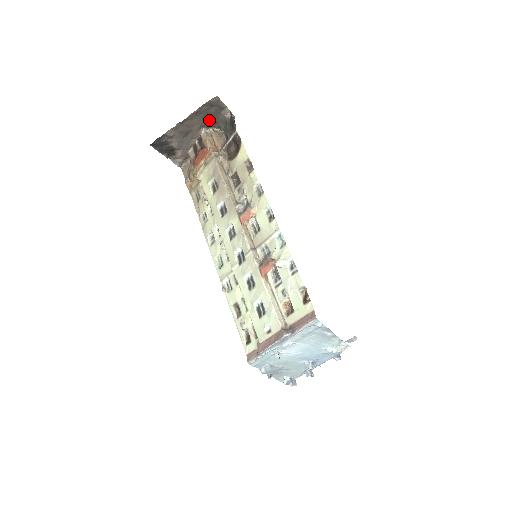
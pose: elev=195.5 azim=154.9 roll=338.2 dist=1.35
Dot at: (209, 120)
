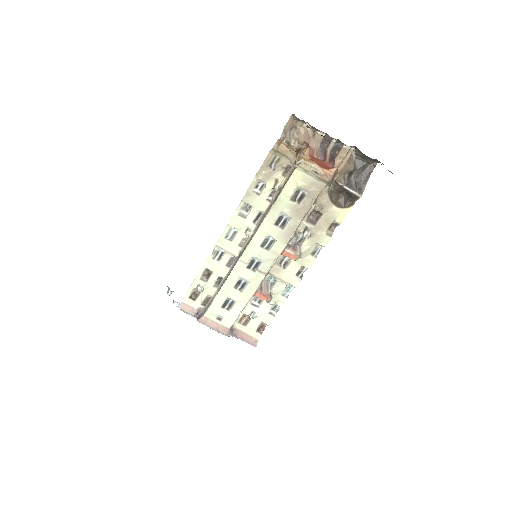
Dot at: (364, 154)
